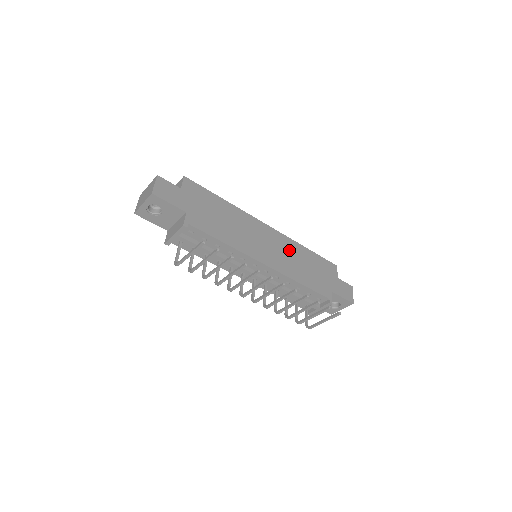
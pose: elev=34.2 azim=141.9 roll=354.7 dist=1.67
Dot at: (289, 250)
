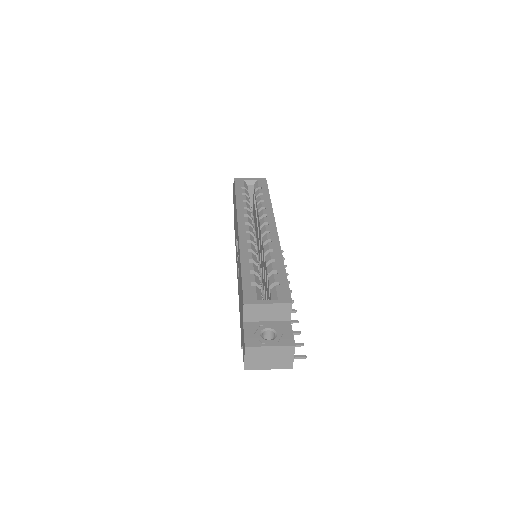
Dot at: occluded
